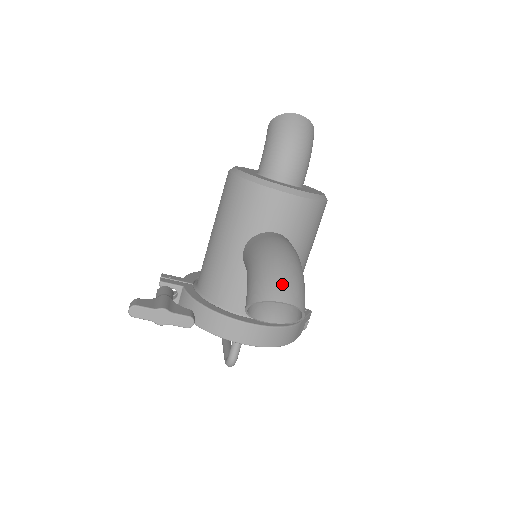
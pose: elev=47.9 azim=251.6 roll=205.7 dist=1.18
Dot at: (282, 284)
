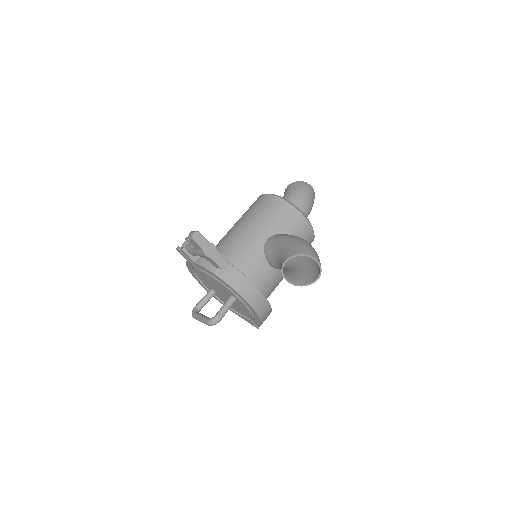
Dot at: (315, 253)
